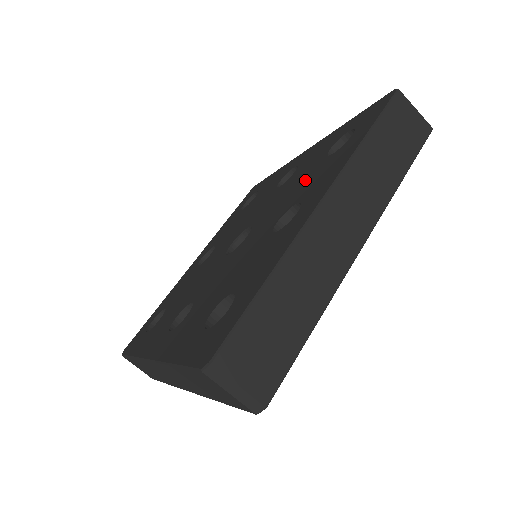
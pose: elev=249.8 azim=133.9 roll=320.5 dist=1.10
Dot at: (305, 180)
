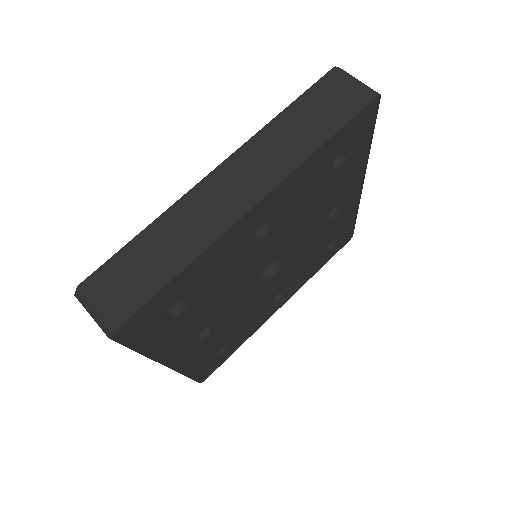
Dot at: occluded
